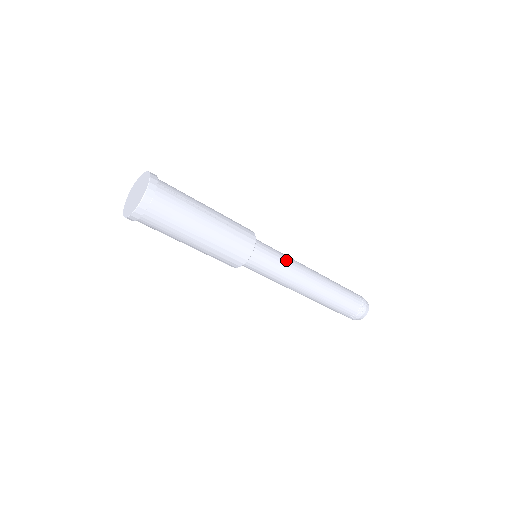
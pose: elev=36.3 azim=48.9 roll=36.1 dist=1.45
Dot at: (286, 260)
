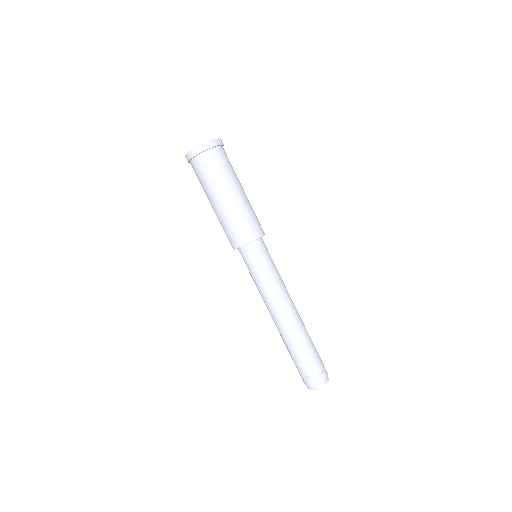
Dot at: (277, 273)
